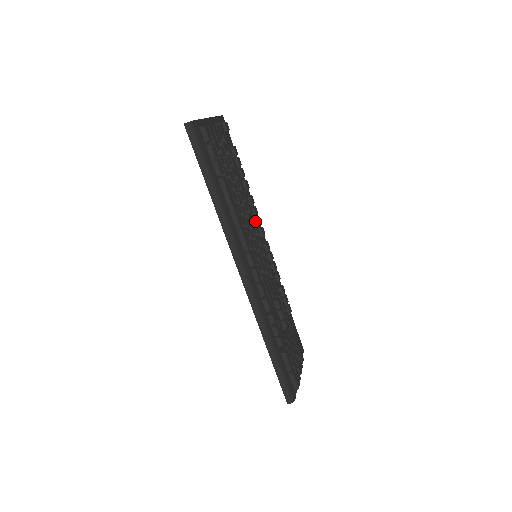
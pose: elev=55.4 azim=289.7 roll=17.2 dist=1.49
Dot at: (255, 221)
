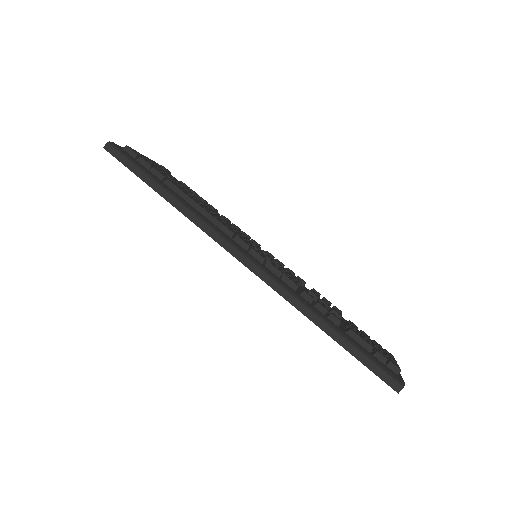
Dot at: (238, 229)
